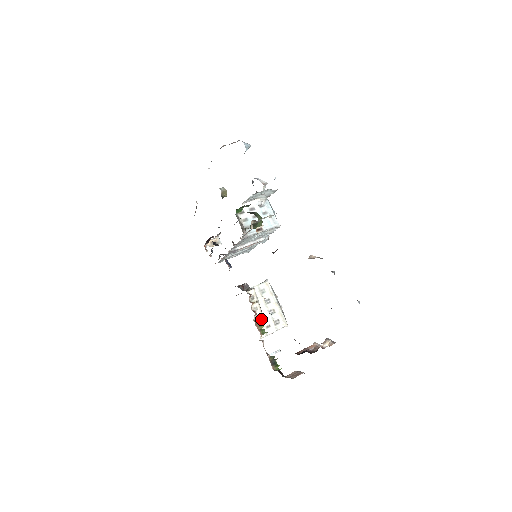
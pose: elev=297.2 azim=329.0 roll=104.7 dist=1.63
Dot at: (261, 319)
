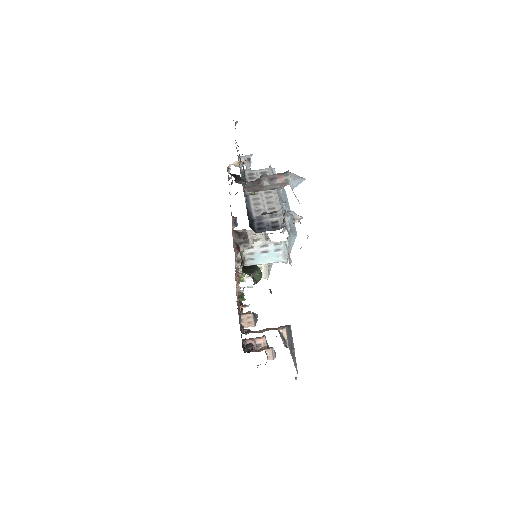
Dot at: (243, 275)
